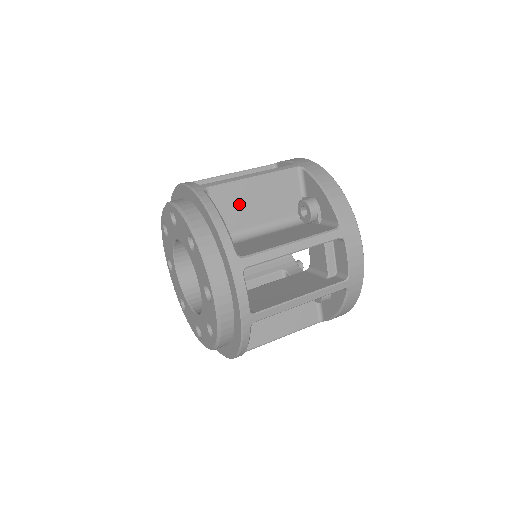
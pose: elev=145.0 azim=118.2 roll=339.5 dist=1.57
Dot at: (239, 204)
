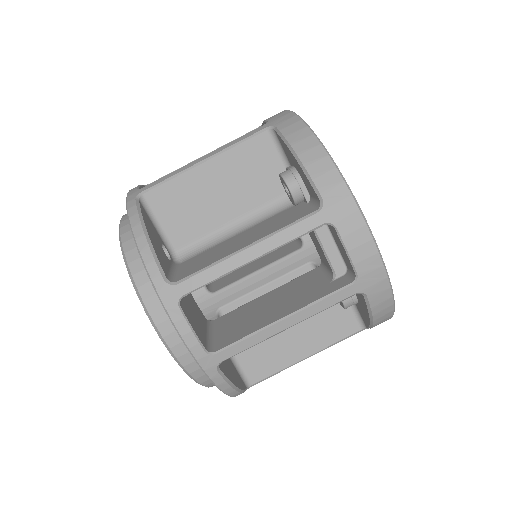
Dot at: (193, 202)
